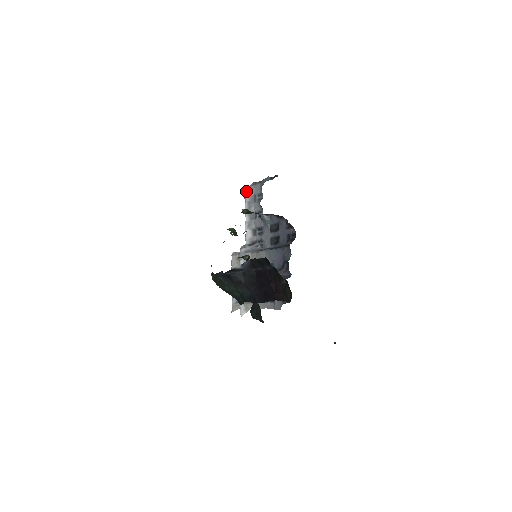
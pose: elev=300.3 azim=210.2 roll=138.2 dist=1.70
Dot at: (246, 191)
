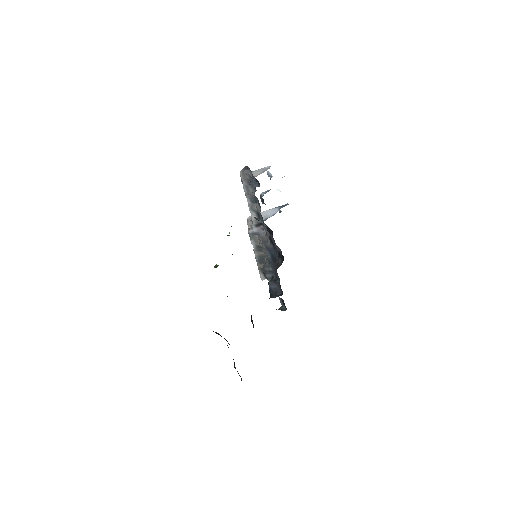
Dot at: (240, 174)
